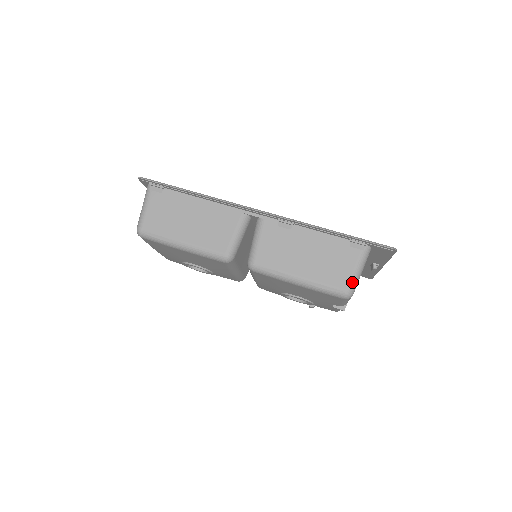
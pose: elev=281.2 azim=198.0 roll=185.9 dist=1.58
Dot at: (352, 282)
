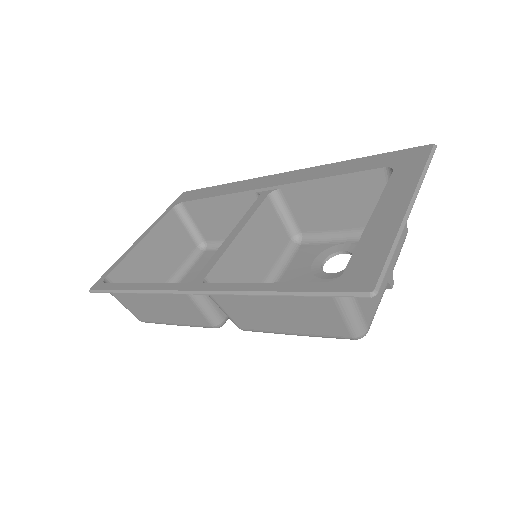
Dot at: (352, 328)
